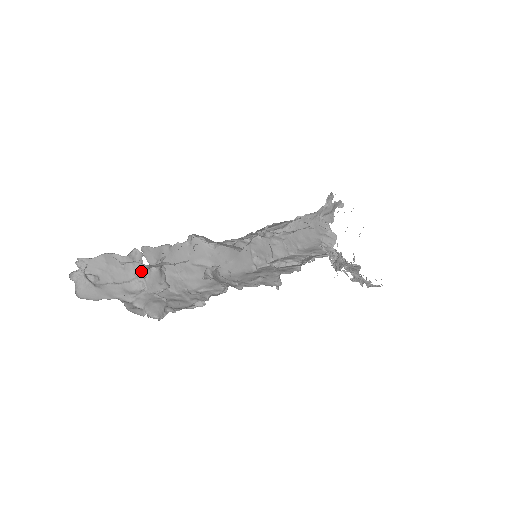
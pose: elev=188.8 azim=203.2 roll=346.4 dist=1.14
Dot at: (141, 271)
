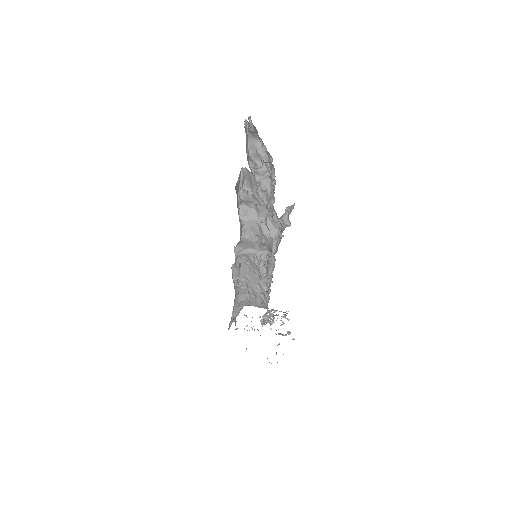
Dot at: occluded
